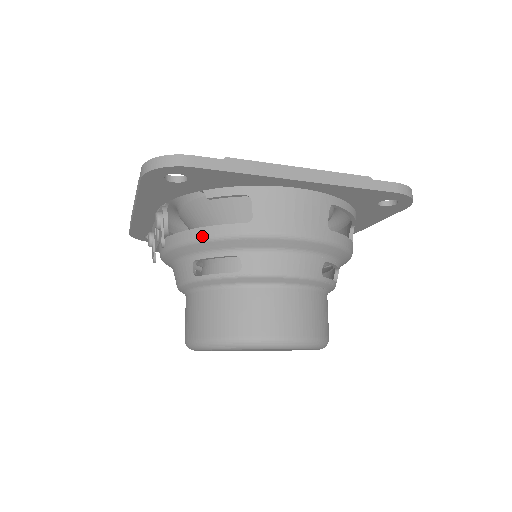
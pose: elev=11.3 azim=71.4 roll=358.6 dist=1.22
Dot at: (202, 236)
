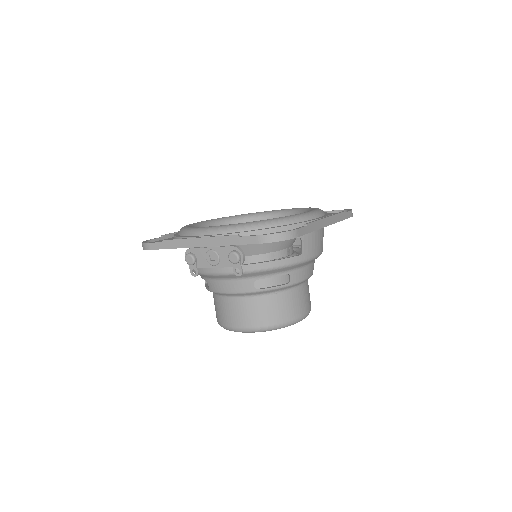
Dot at: (272, 267)
